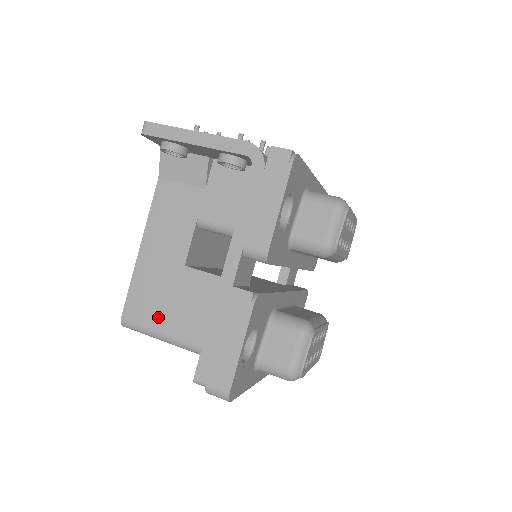
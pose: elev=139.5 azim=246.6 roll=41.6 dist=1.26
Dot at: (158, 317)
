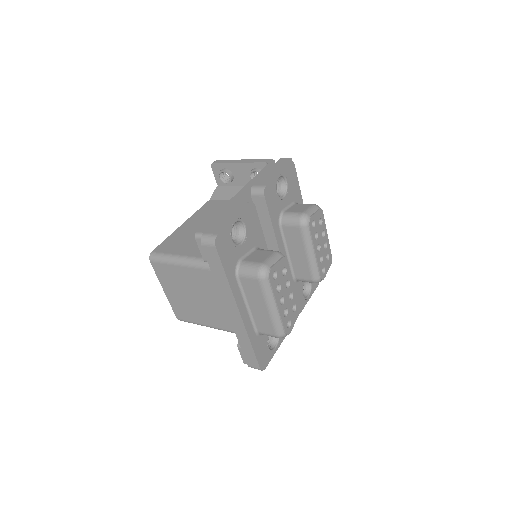
Dot at: (179, 248)
